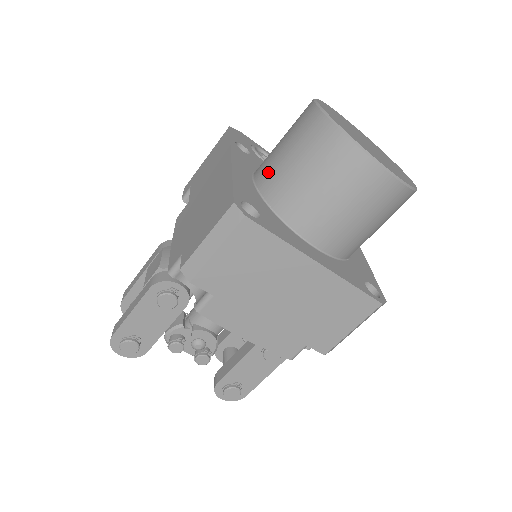
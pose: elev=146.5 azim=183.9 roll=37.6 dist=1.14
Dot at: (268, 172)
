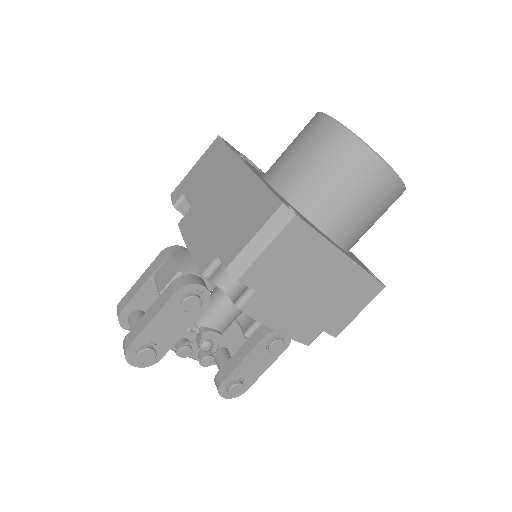
Dot at: (287, 176)
